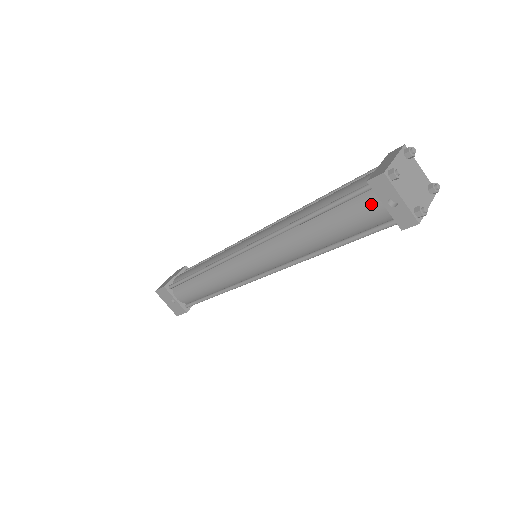
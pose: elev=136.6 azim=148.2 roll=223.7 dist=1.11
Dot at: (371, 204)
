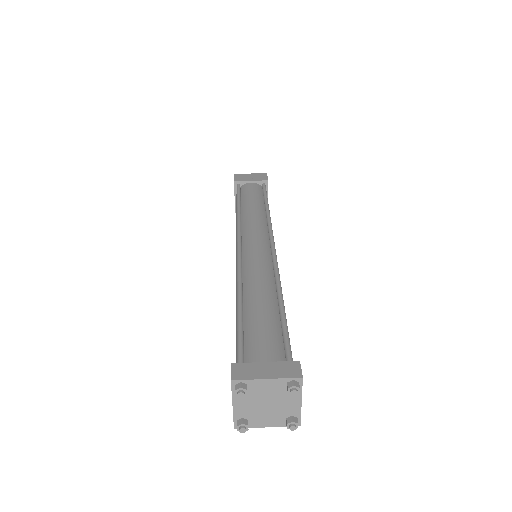
Dot at: occluded
